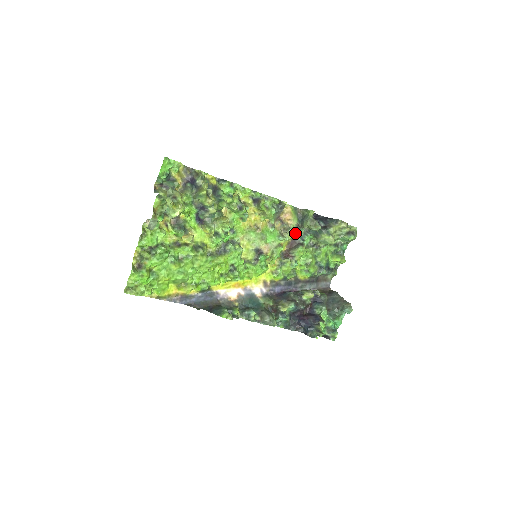
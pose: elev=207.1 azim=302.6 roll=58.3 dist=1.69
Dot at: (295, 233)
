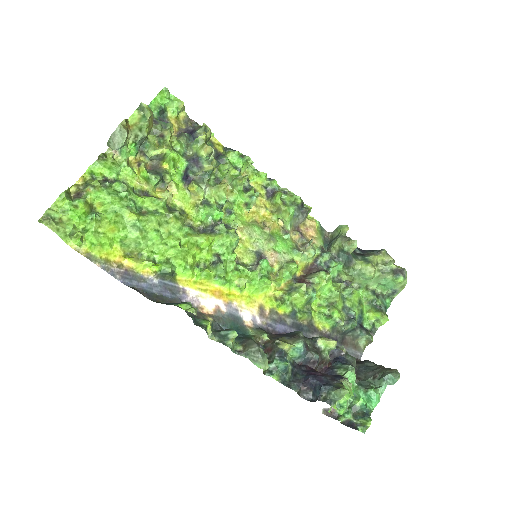
Dot at: (318, 256)
